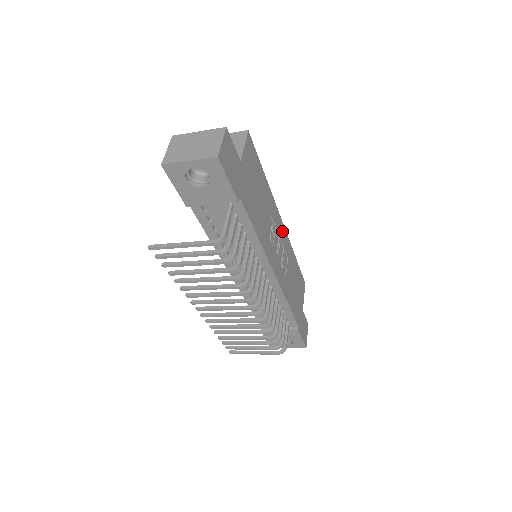
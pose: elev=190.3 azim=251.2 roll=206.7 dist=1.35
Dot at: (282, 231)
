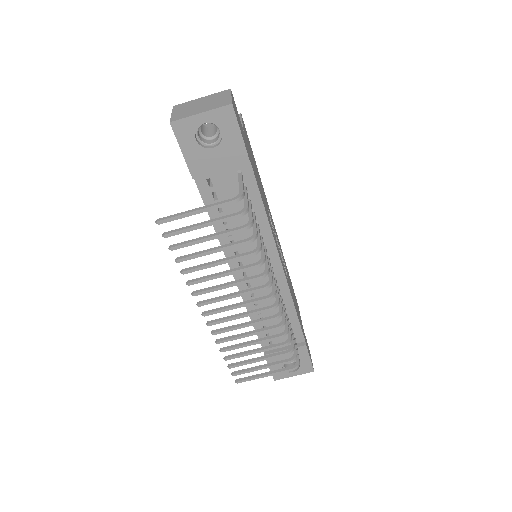
Dot at: (276, 233)
